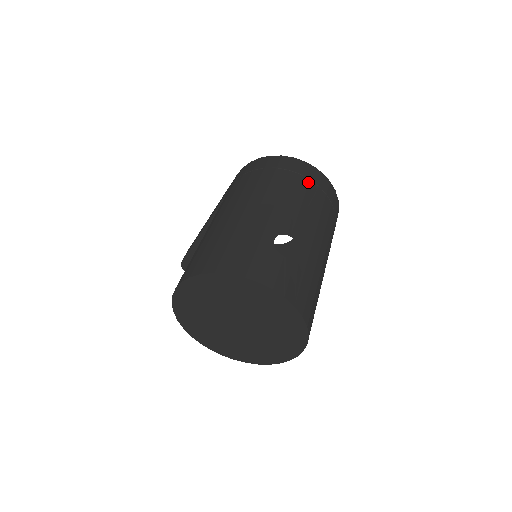
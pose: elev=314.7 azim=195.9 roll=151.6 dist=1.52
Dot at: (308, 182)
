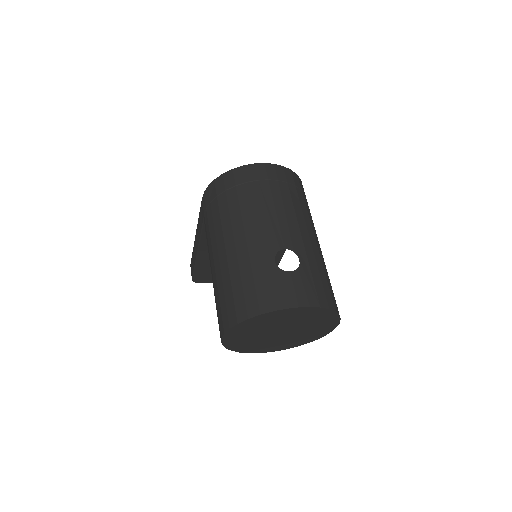
Dot at: (268, 184)
